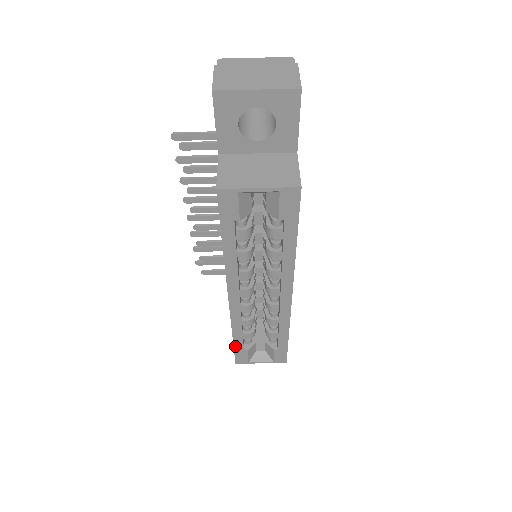
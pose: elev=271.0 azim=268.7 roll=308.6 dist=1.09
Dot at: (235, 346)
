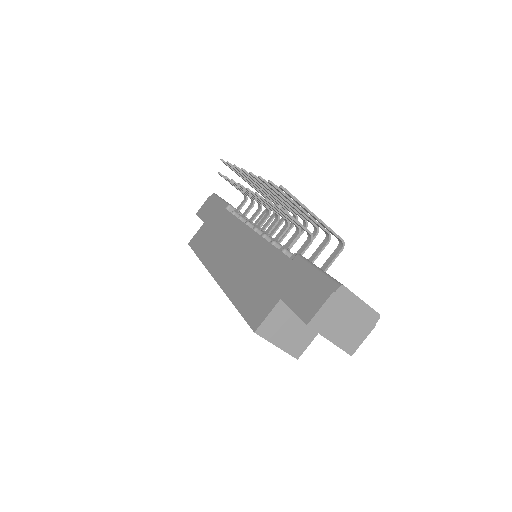
Dot at: (196, 254)
